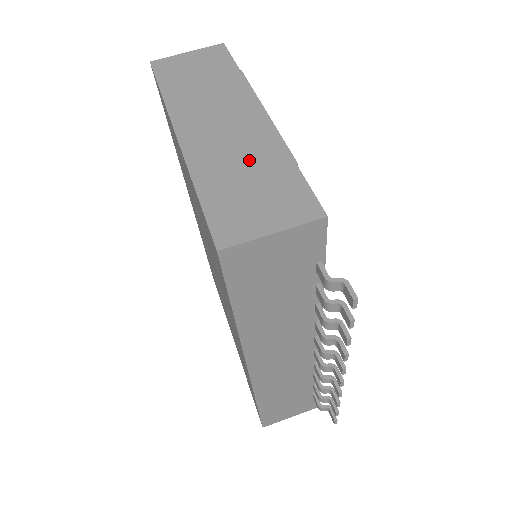
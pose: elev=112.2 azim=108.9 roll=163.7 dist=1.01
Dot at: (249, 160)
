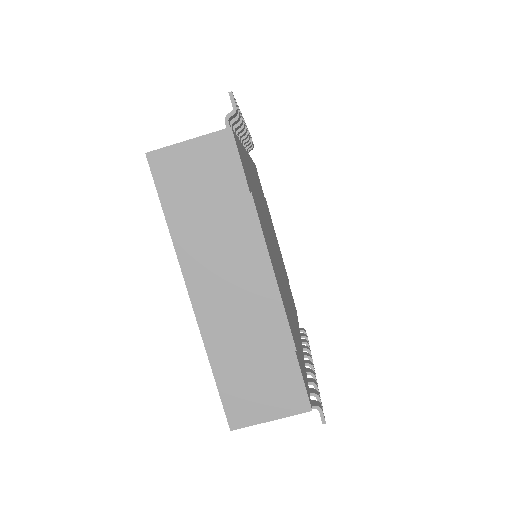
Dot at: (256, 341)
